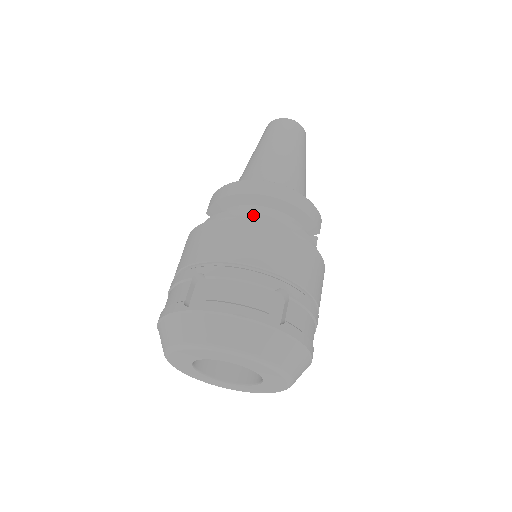
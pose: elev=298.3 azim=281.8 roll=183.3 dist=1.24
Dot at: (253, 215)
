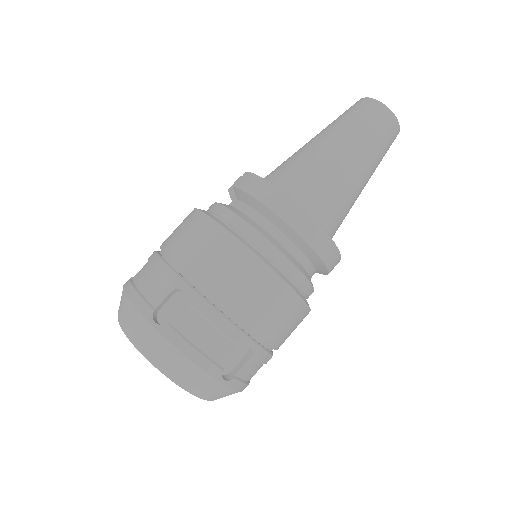
Dot at: (271, 251)
